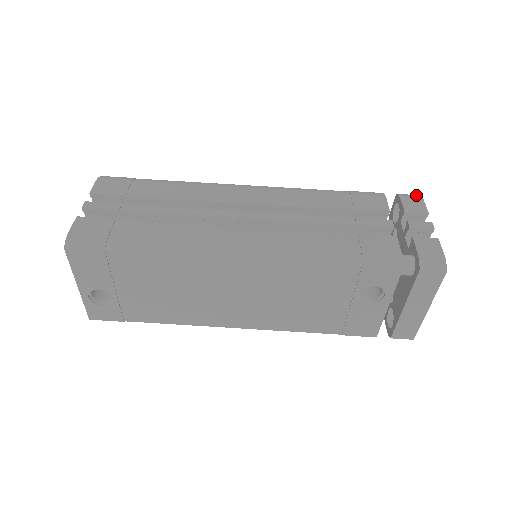
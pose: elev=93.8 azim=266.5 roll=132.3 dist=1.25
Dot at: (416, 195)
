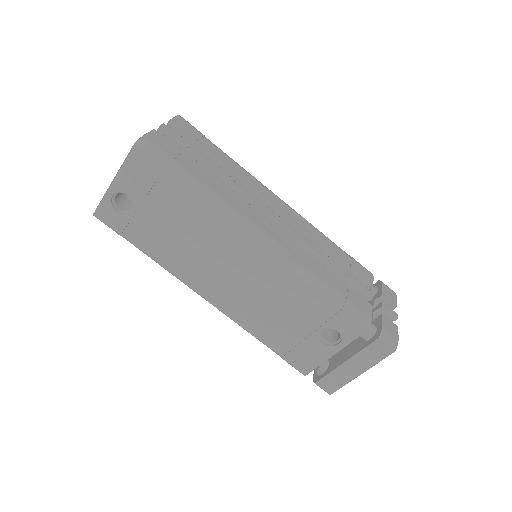
Dot at: (392, 290)
